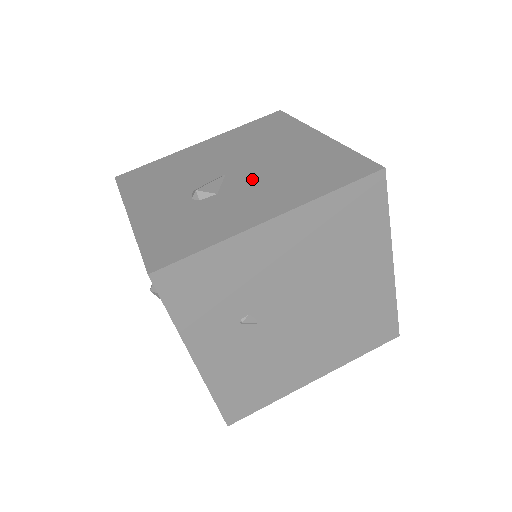
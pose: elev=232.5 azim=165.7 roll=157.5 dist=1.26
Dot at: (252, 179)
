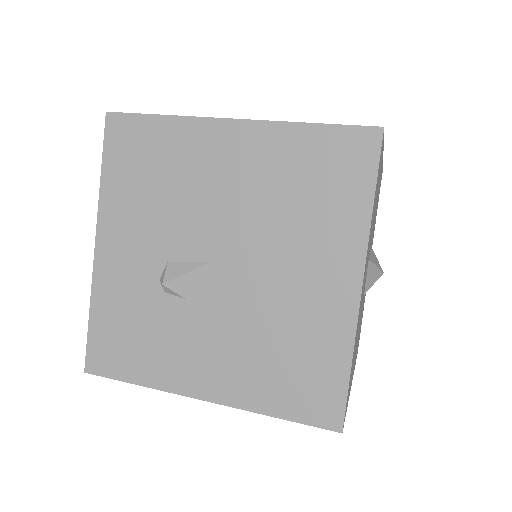
Dot at: (228, 307)
